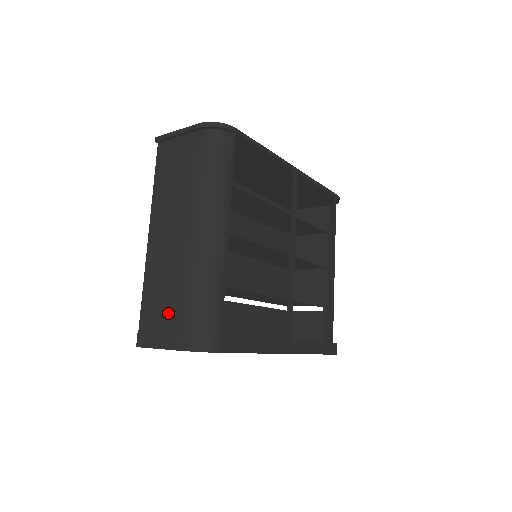
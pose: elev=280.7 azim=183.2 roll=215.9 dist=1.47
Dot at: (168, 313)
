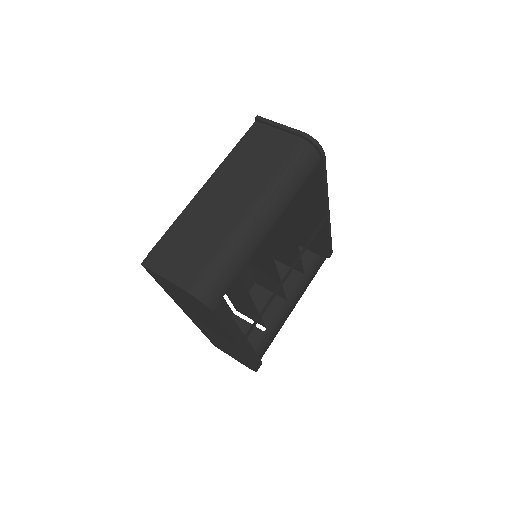
Dot at: (189, 255)
